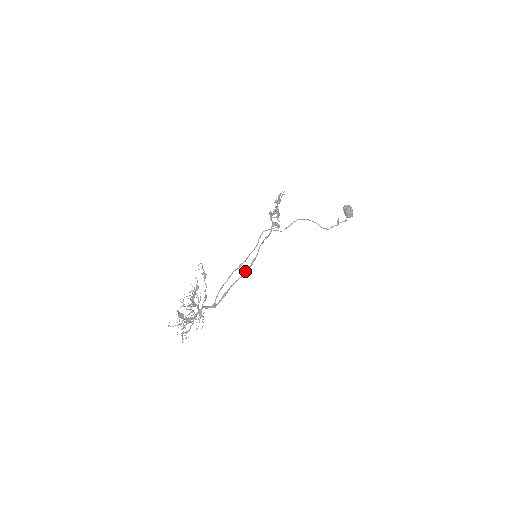
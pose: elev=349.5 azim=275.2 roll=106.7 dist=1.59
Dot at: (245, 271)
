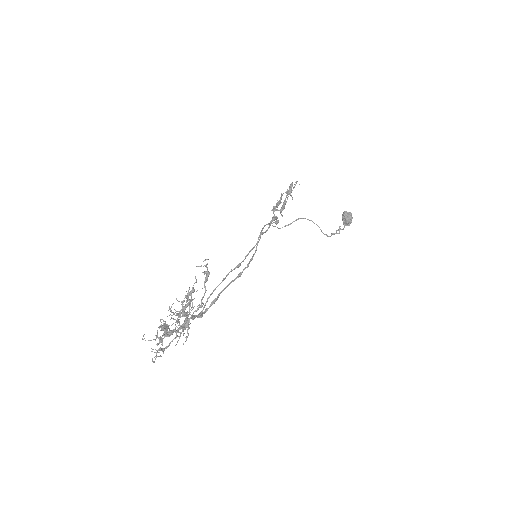
Dot at: (240, 273)
